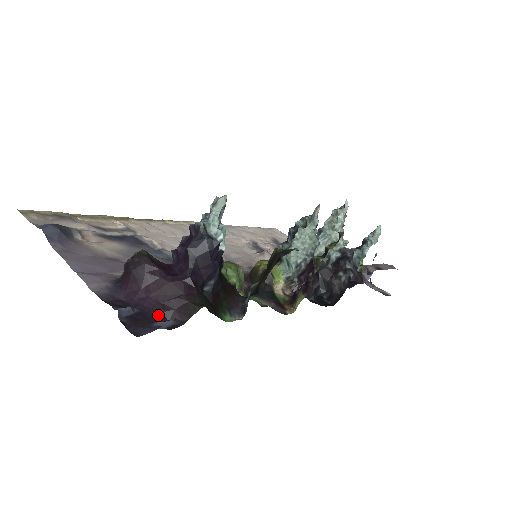
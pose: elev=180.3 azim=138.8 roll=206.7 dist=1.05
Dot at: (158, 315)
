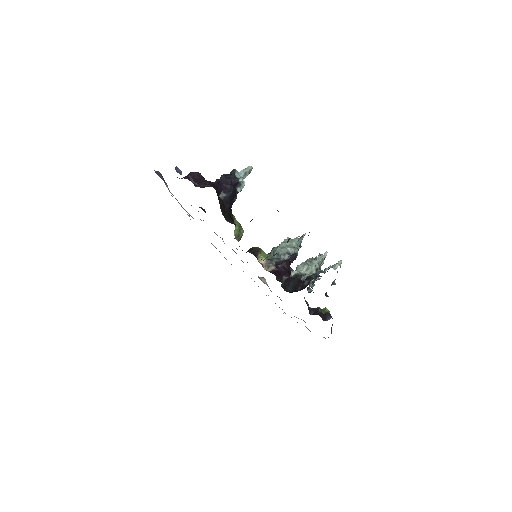
Dot at: occluded
